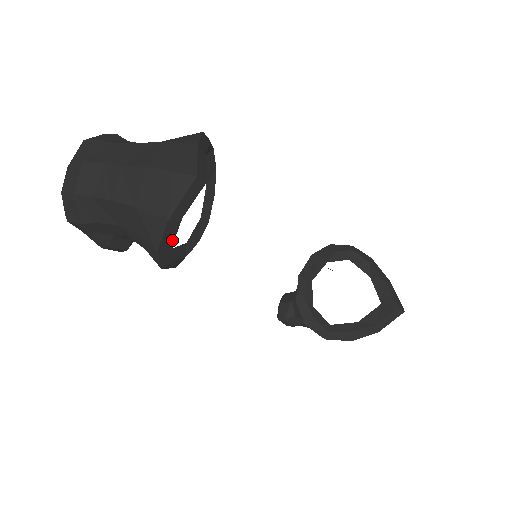
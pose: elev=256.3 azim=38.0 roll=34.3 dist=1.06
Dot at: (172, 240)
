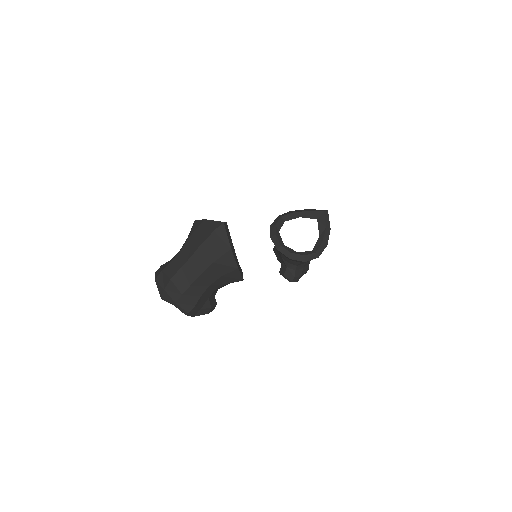
Dot at: (237, 259)
